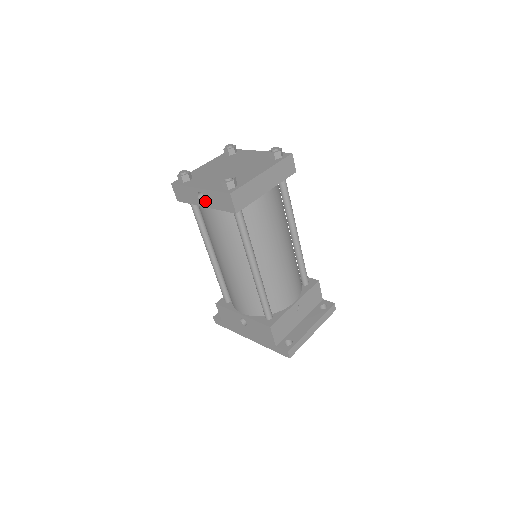
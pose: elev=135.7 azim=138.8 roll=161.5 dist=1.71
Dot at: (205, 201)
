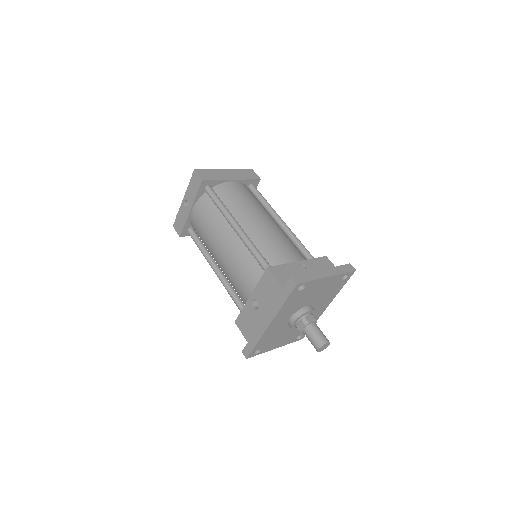
Dot at: (189, 204)
